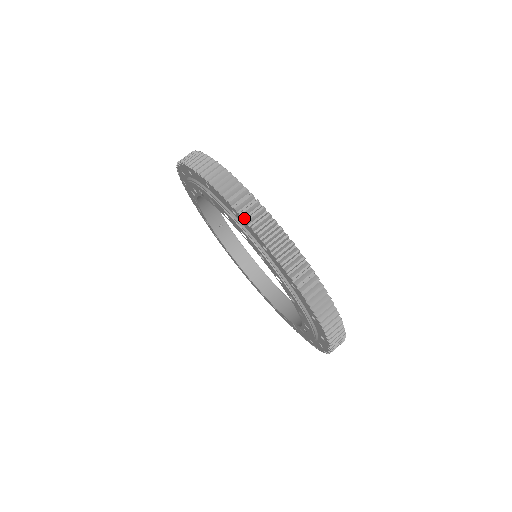
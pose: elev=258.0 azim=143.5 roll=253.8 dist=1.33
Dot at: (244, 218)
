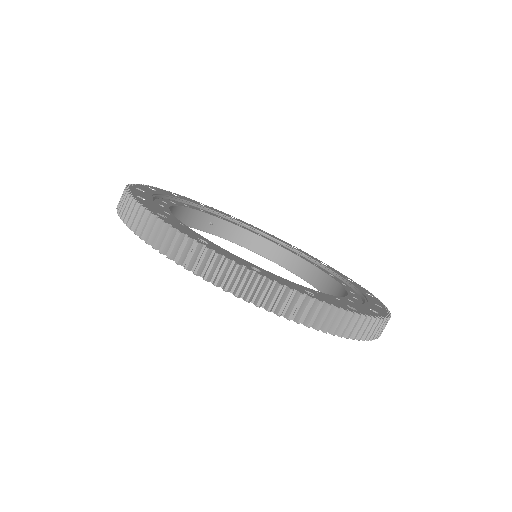
Dot at: (202, 275)
